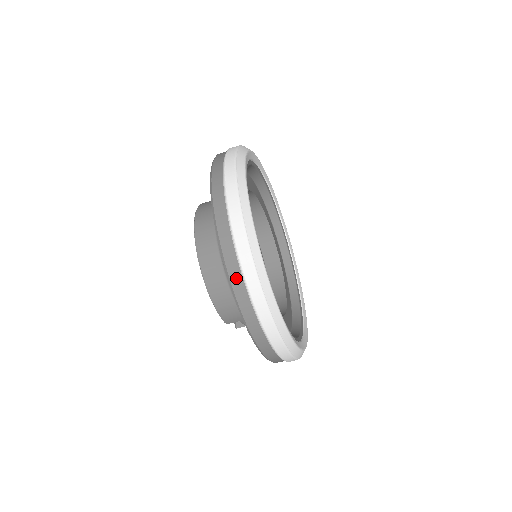
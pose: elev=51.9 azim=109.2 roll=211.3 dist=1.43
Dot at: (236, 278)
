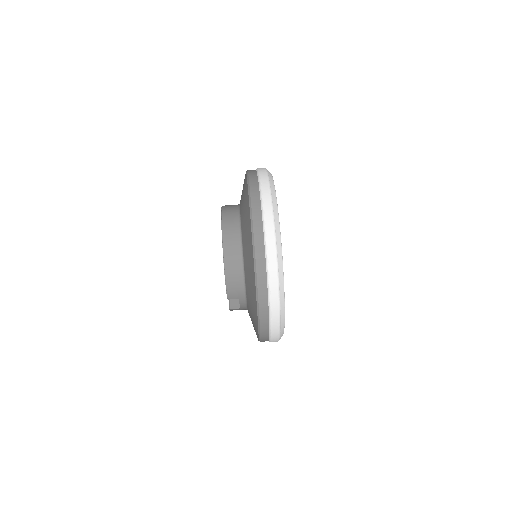
Dot at: (260, 250)
